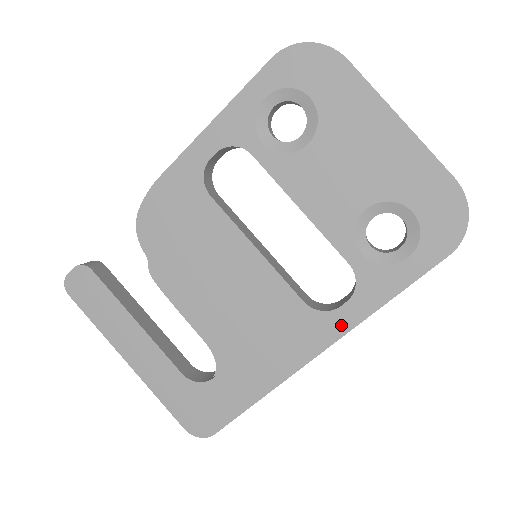
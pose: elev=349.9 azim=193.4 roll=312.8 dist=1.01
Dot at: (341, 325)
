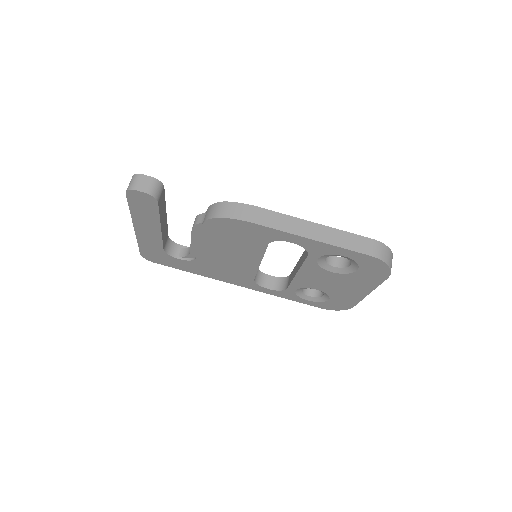
Dot at: (258, 289)
